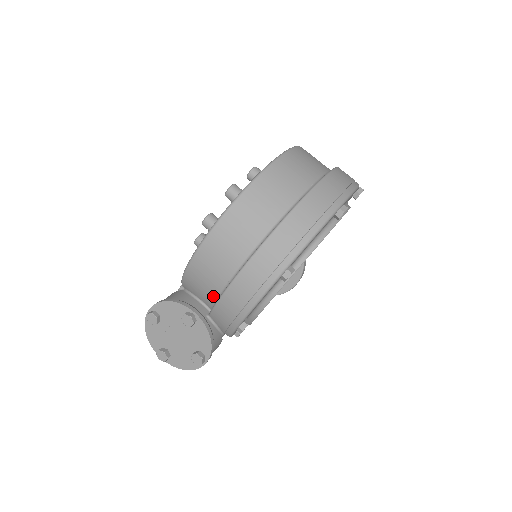
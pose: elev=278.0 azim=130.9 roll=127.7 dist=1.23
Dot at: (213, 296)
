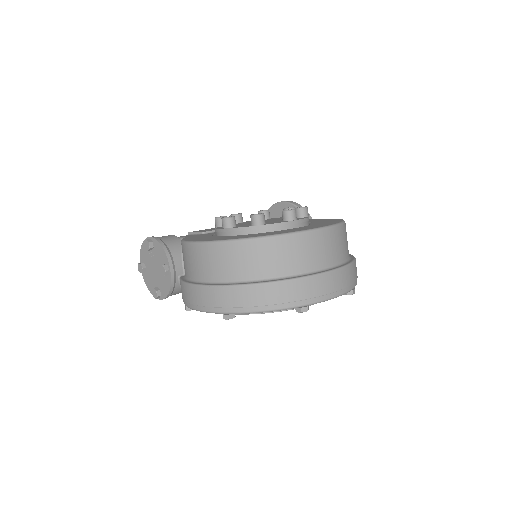
Dot at: (186, 274)
